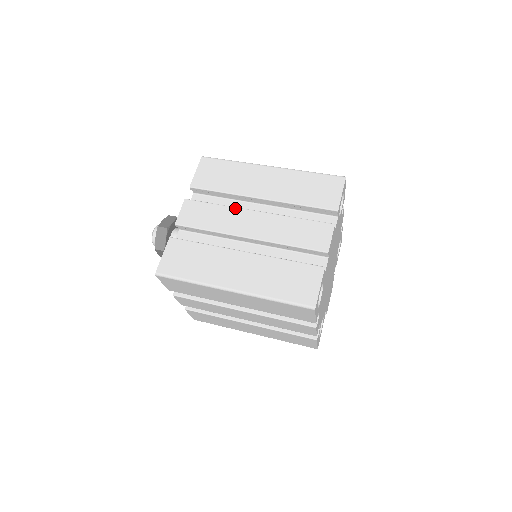
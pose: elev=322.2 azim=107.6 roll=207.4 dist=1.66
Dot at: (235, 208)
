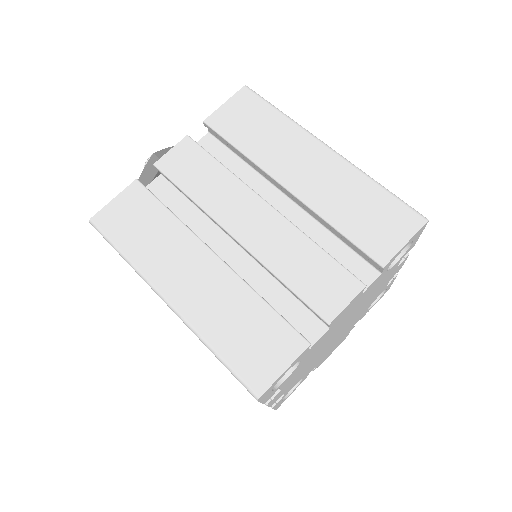
Dot at: (242, 183)
